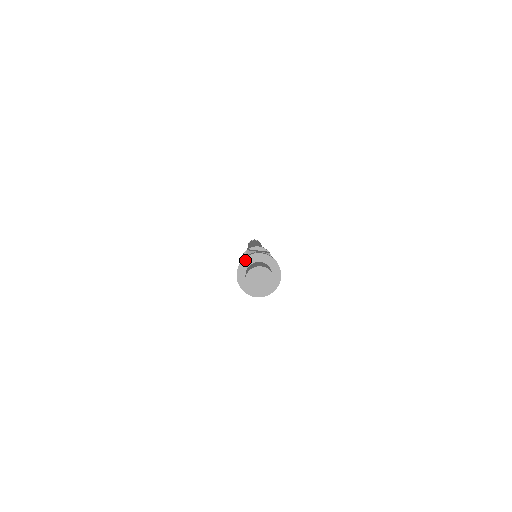
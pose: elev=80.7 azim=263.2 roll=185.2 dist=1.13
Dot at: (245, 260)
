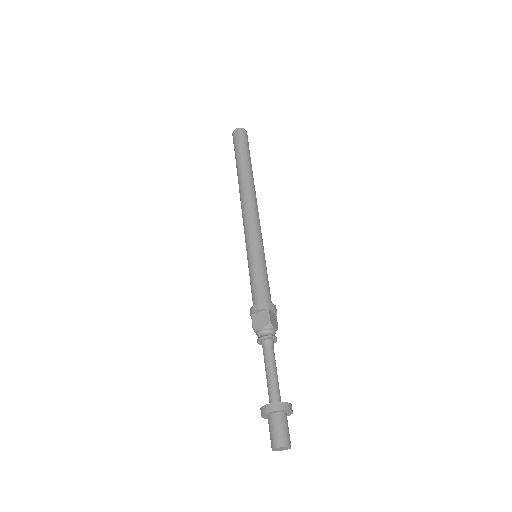
Dot at: (263, 416)
